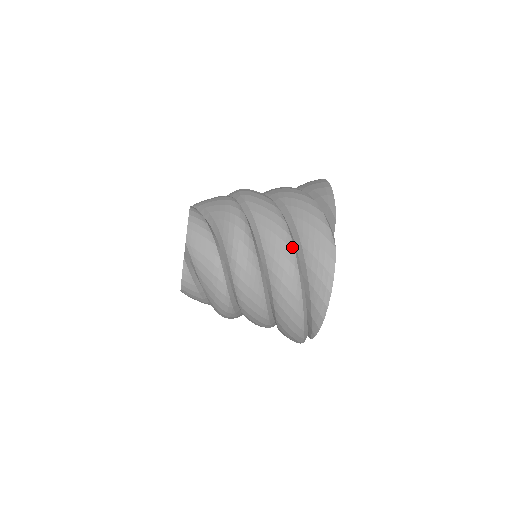
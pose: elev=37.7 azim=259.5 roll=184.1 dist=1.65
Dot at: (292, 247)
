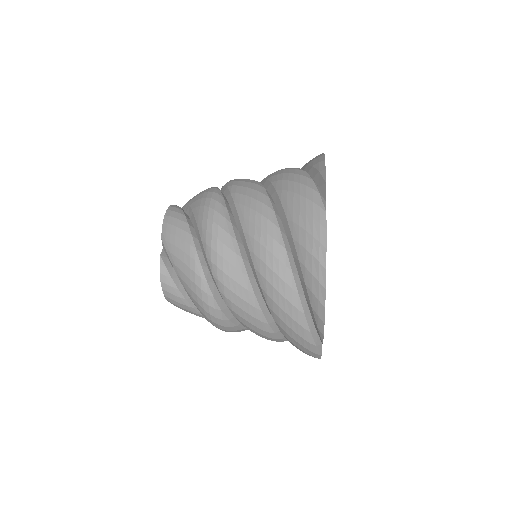
Dot at: (277, 338)
